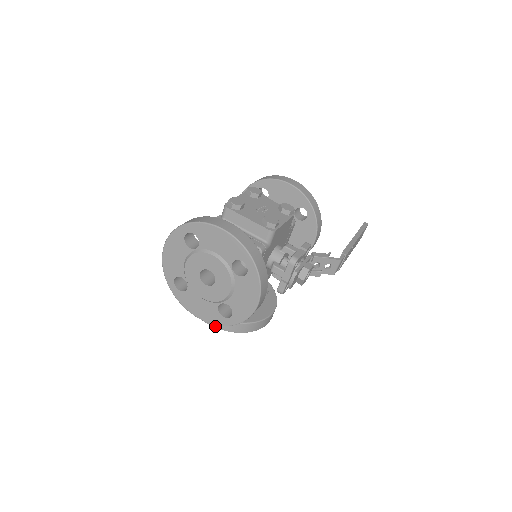
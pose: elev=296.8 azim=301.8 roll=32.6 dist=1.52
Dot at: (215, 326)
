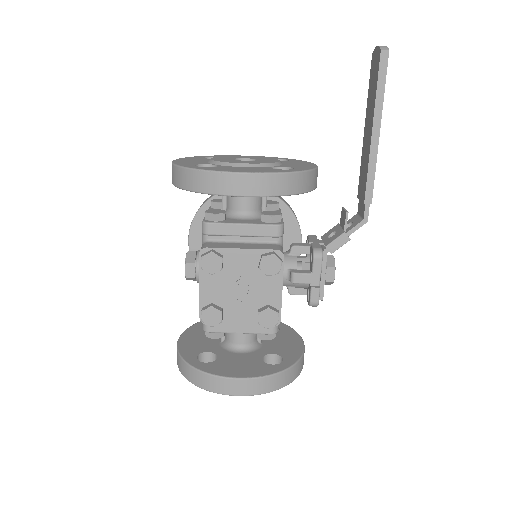
Dot at: occluded
